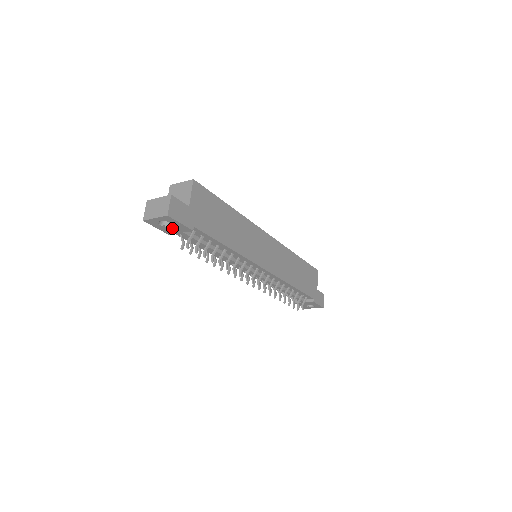
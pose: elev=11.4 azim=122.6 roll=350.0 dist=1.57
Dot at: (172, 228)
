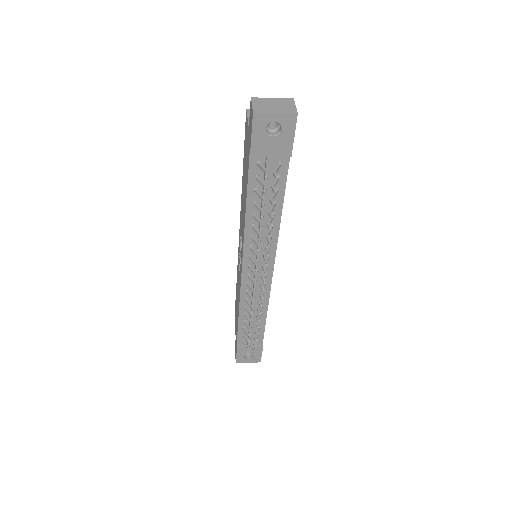
Dot at: (271, 143)
